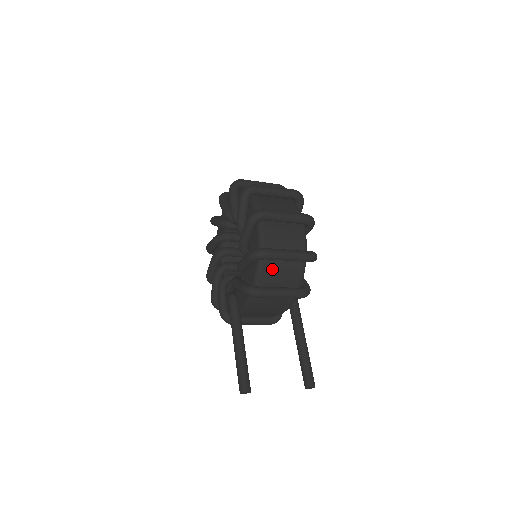
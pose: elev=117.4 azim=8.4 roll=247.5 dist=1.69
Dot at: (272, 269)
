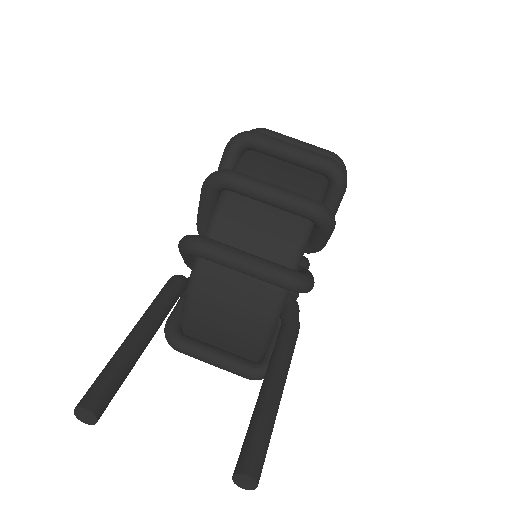
Dot at: (240, 216)
